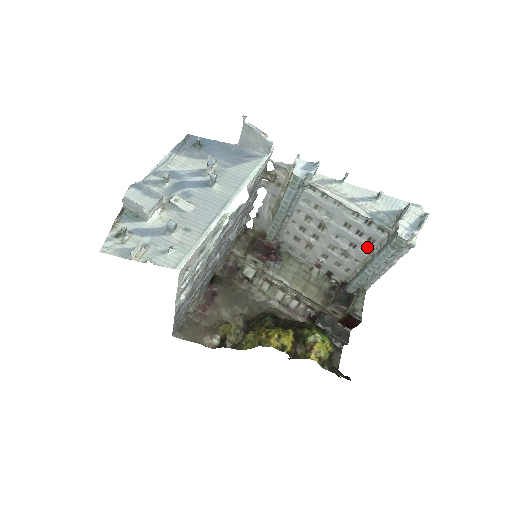
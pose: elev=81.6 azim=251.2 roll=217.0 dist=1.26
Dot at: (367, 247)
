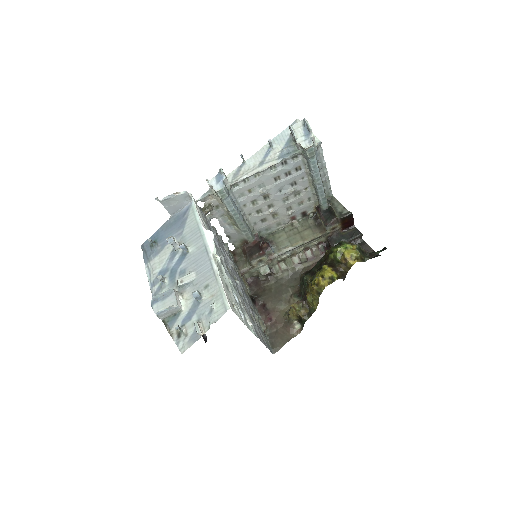
Dot at: (301, 175)
